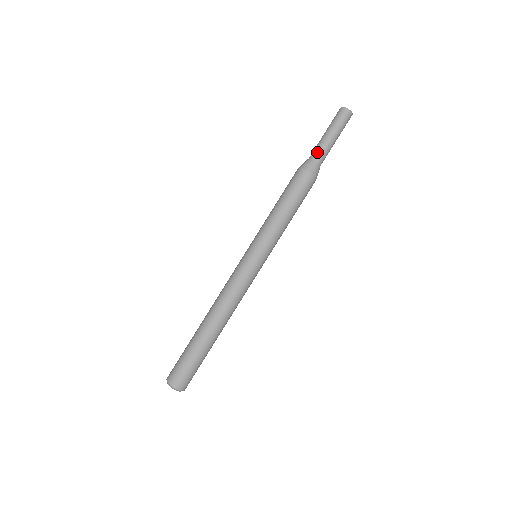
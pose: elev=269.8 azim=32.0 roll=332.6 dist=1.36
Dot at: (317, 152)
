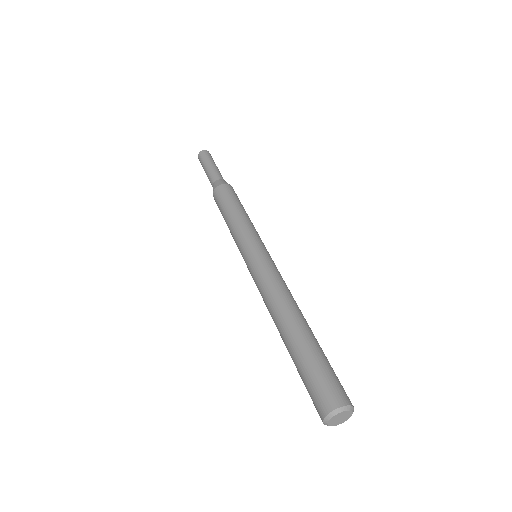
Dot at: (214, 176)
